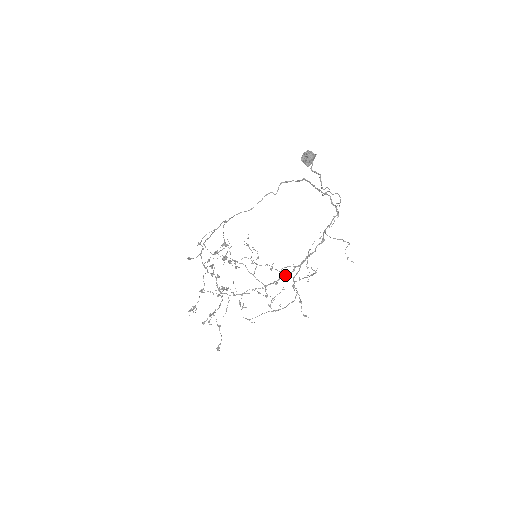
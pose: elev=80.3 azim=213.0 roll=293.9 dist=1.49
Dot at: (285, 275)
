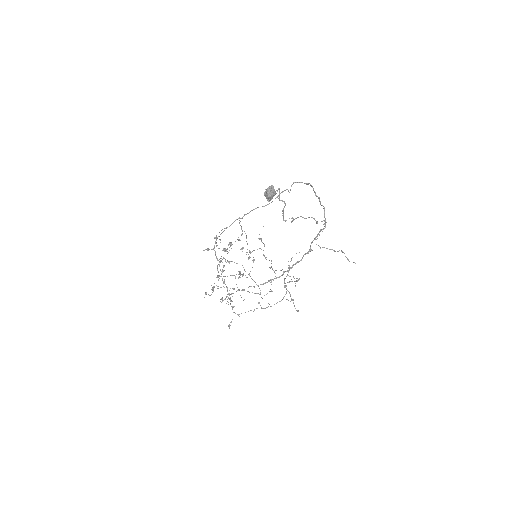
Dot at: (274, 278)
